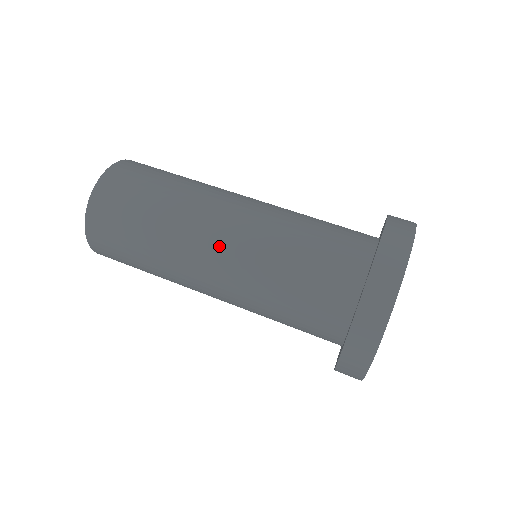
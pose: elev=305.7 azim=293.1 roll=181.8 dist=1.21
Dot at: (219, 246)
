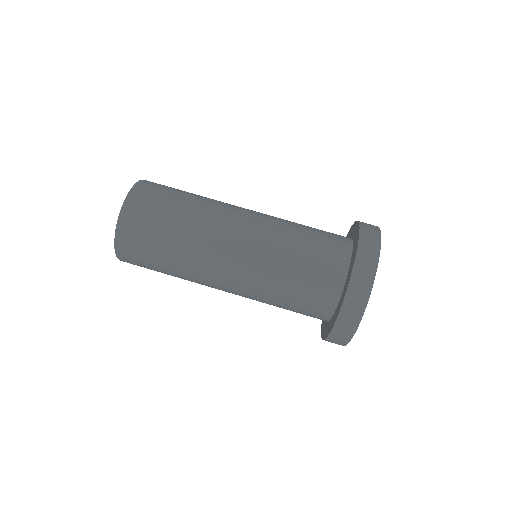
Dot at: (227, 284)
